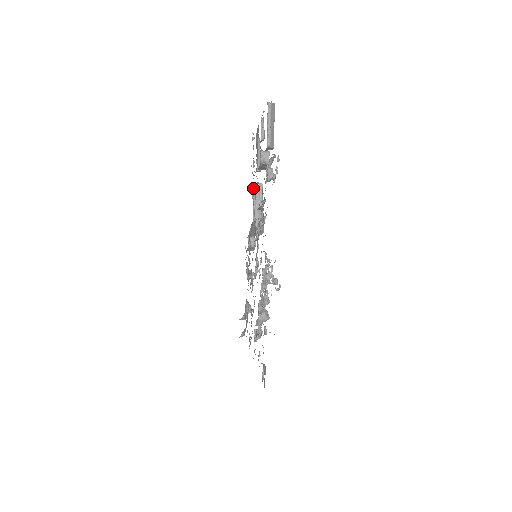
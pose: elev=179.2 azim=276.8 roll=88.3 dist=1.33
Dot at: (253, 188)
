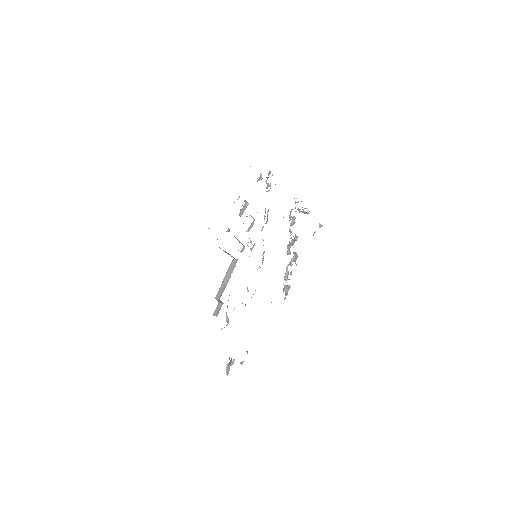
Dot at: occluded
